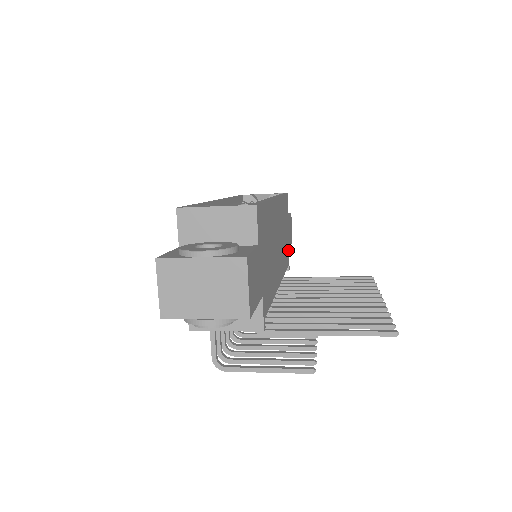
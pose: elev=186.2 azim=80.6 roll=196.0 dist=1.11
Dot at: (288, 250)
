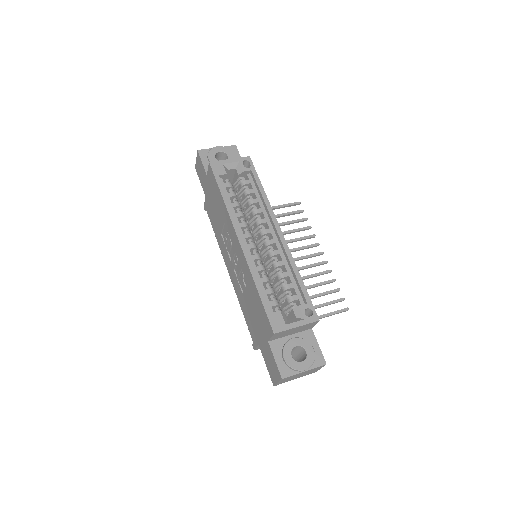
Dot at: occluded
